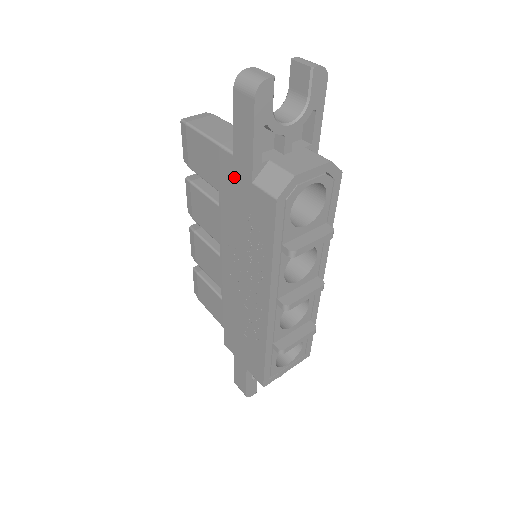
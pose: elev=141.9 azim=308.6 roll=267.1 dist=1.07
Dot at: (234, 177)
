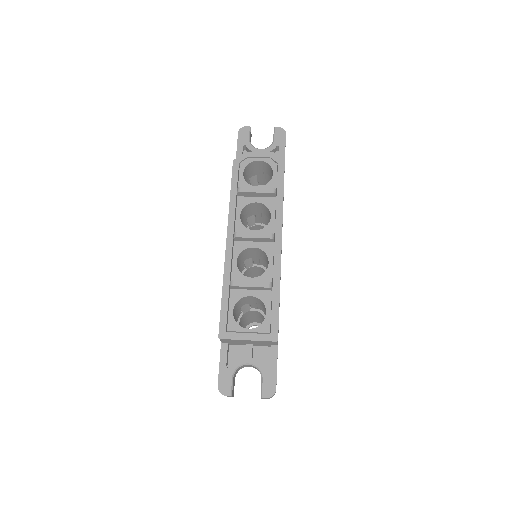
Dot at: occluded
